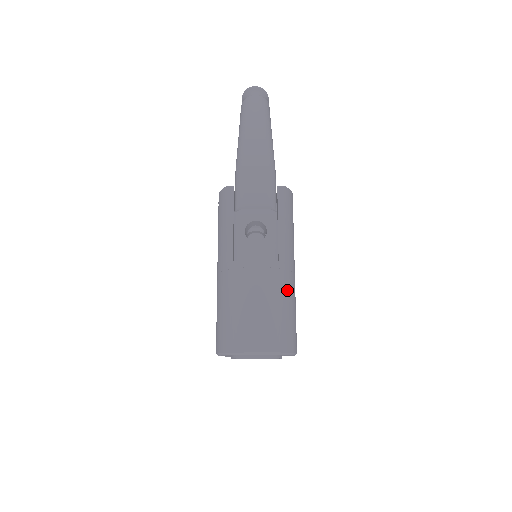
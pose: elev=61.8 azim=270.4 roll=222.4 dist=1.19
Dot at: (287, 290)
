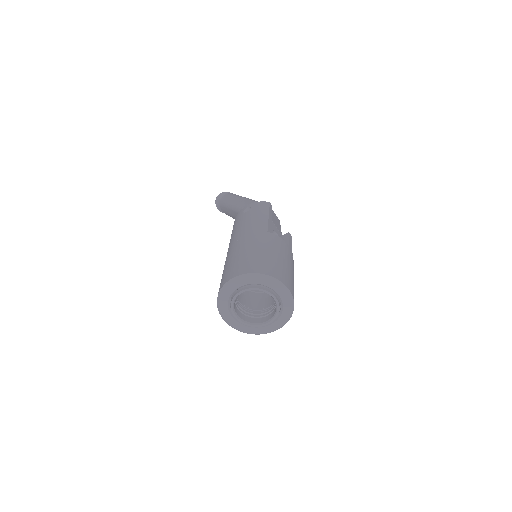
Dot at: occluded
